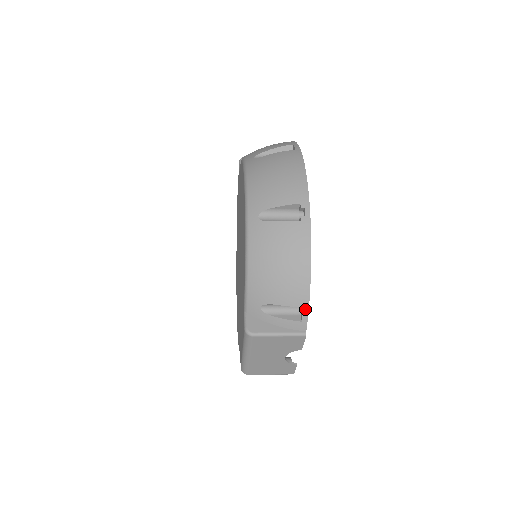
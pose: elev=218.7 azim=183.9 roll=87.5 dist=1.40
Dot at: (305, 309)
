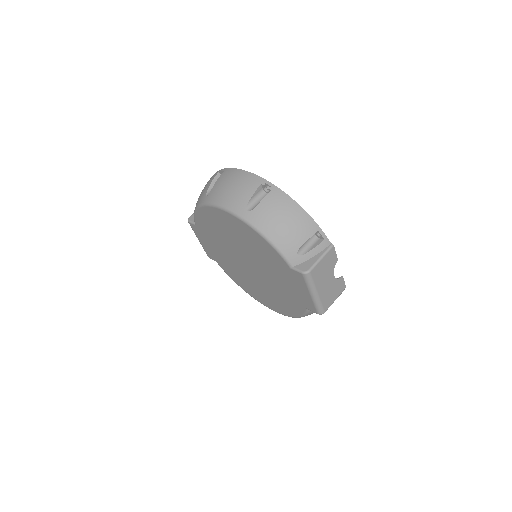
Dot at: (319, 231)
